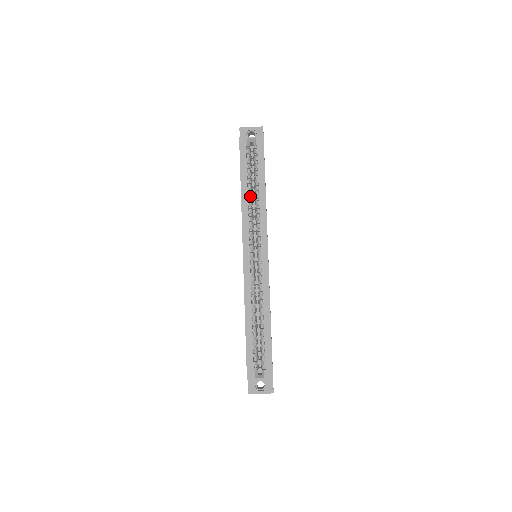
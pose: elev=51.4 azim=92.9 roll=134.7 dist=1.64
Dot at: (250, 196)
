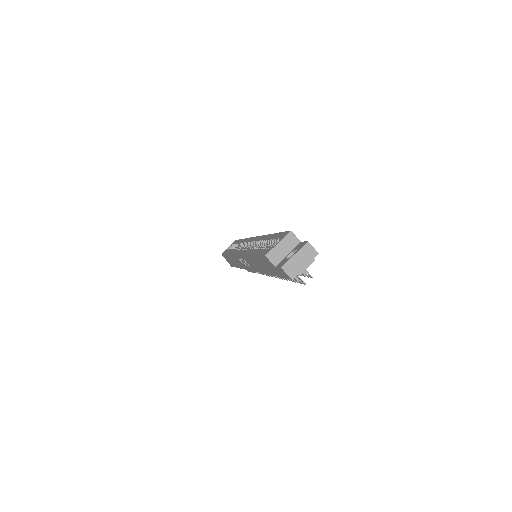
Dot at: occluded
